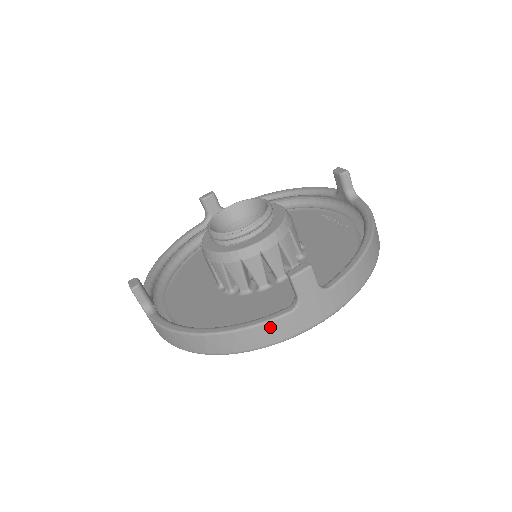
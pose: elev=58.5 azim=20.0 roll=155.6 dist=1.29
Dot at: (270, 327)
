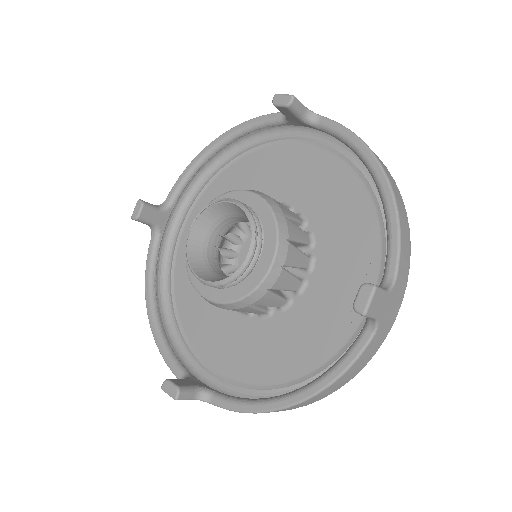
Dot at: occluded
